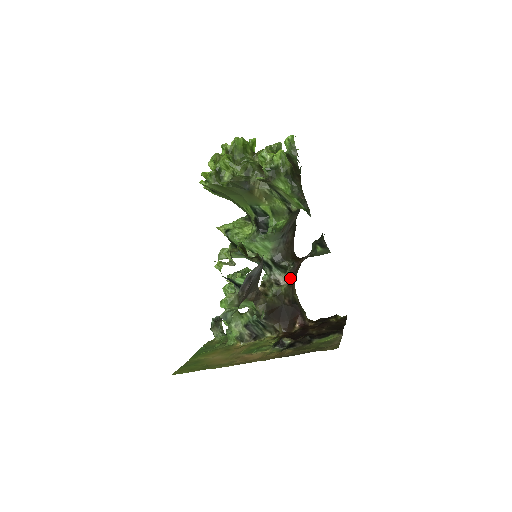
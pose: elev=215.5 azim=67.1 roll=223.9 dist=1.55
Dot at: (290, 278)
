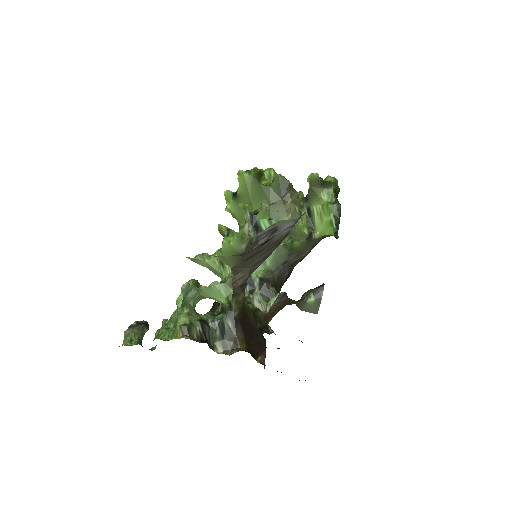
Dot at: (270, 309)
